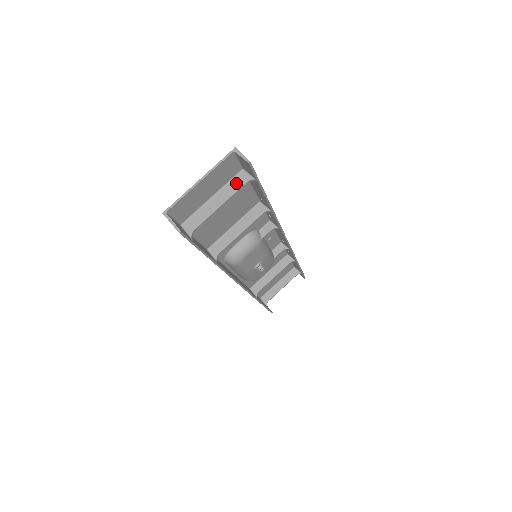
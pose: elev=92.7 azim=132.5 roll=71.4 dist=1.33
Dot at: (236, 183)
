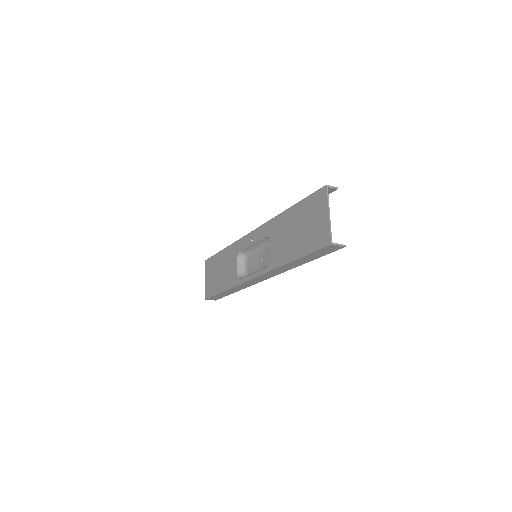
Dot at: occluded
